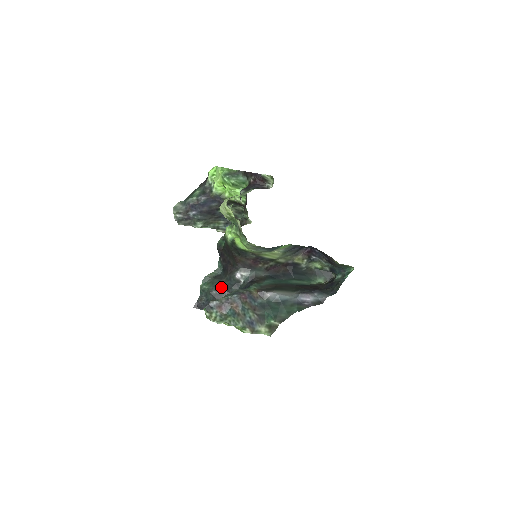
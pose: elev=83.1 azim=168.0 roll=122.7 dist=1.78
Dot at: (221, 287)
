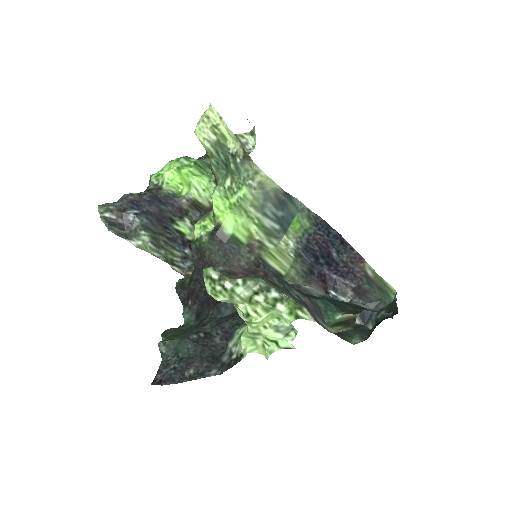
Dot at: (205, 328)
